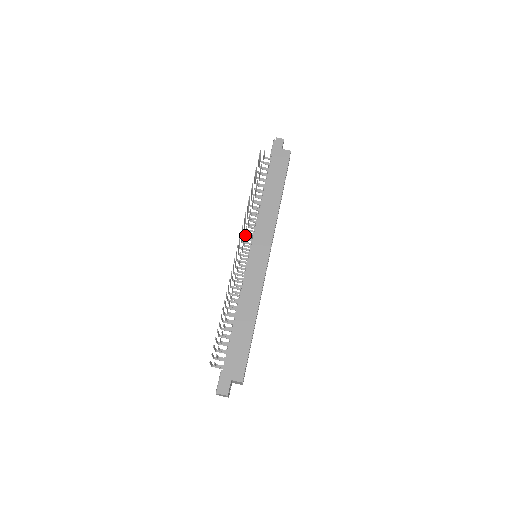
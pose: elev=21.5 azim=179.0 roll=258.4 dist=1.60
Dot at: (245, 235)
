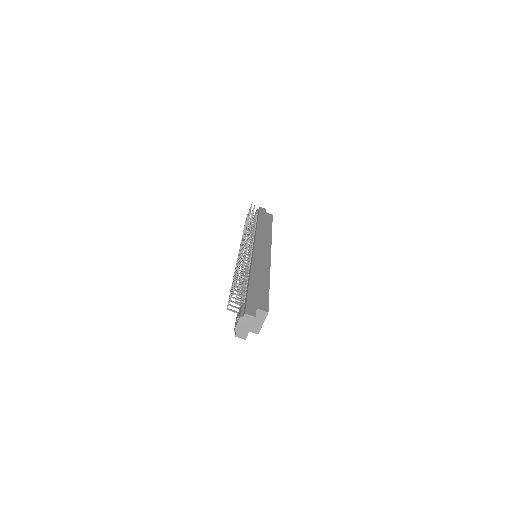
Dot at: (248, 236)
